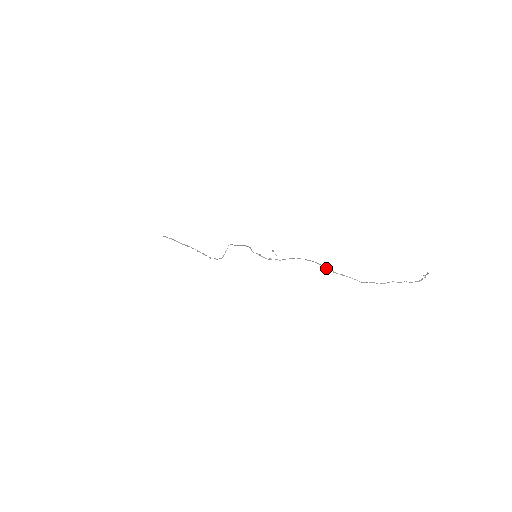
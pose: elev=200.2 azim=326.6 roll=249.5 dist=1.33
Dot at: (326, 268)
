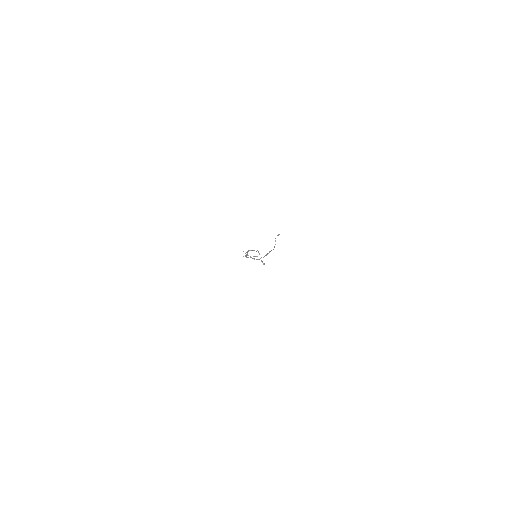
Dot at: (248, 255)
